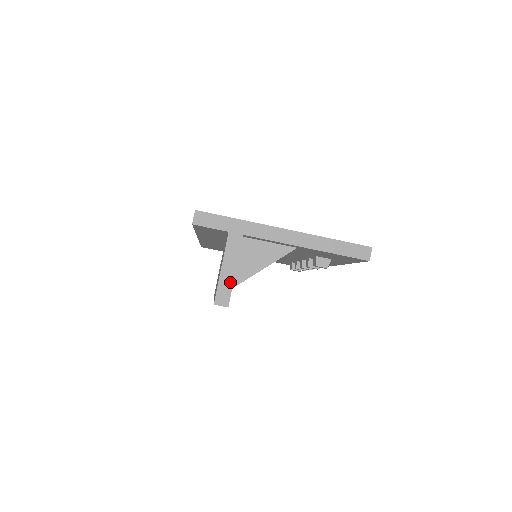
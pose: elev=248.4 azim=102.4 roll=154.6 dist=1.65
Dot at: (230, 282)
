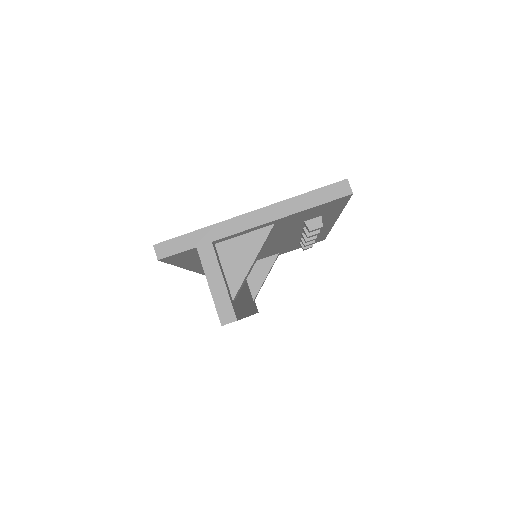
Dot at: (225, 295)
